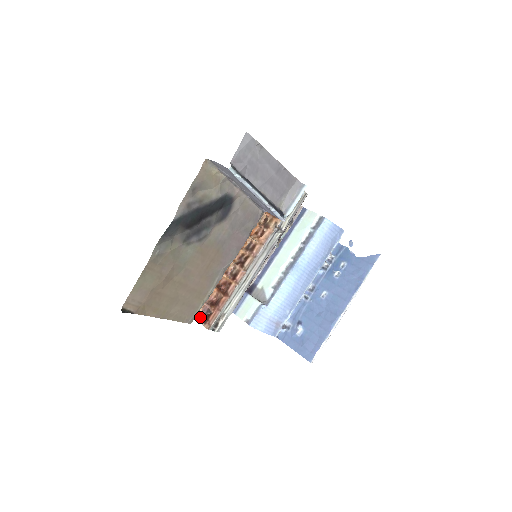
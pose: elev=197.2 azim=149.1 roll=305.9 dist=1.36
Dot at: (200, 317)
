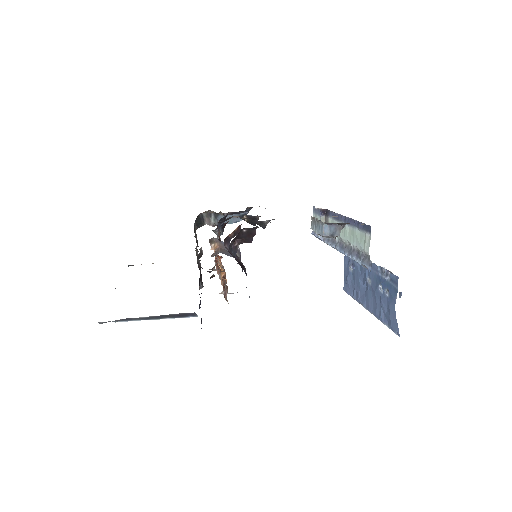
Dot at: occluded
